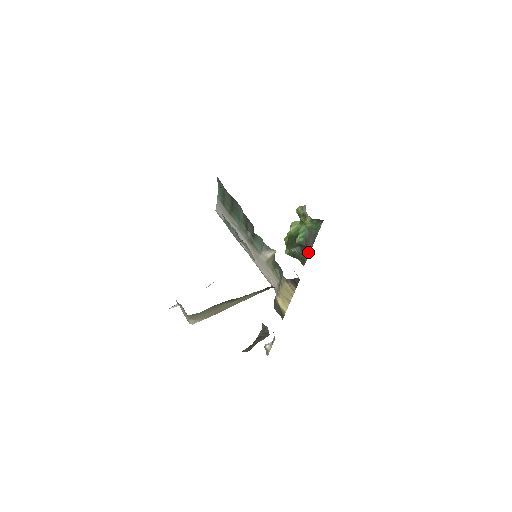
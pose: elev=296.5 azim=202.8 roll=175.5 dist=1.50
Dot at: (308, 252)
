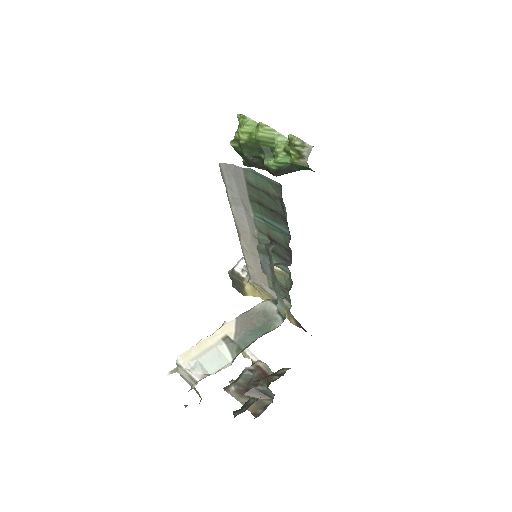
Dot at: (266, 169)
